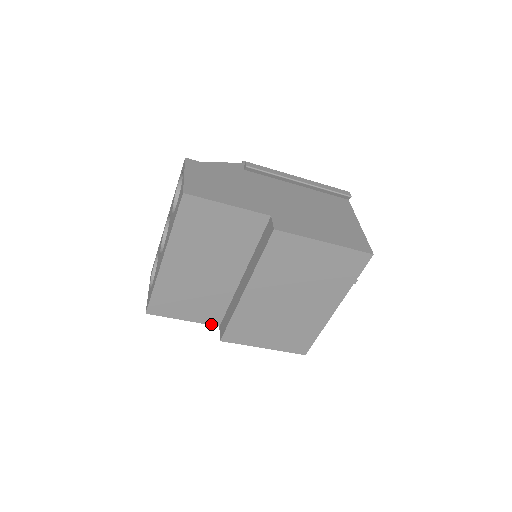
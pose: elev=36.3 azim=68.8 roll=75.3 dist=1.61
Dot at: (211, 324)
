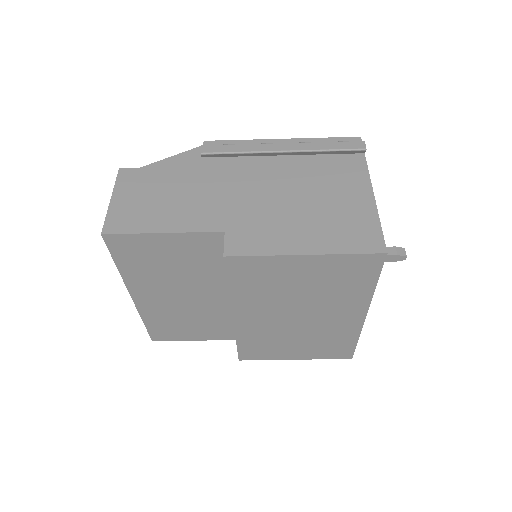
Dot at: (228, 339)
